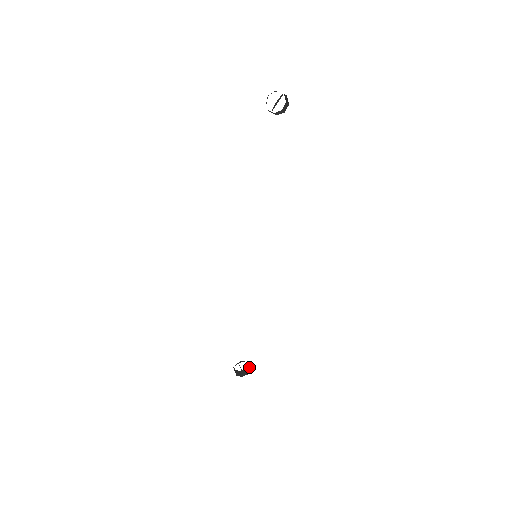
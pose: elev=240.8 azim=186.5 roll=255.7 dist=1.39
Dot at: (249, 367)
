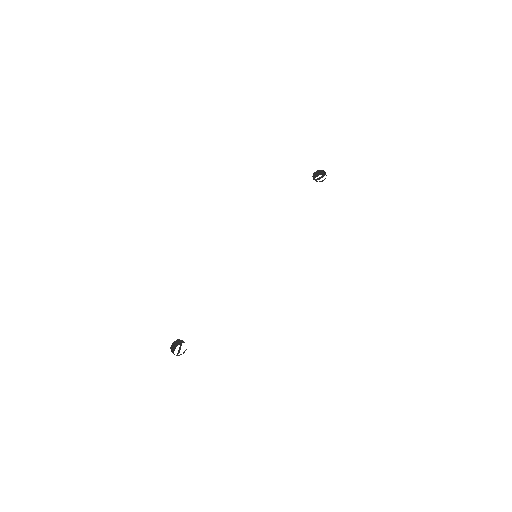
Dot at: (184, 352)
